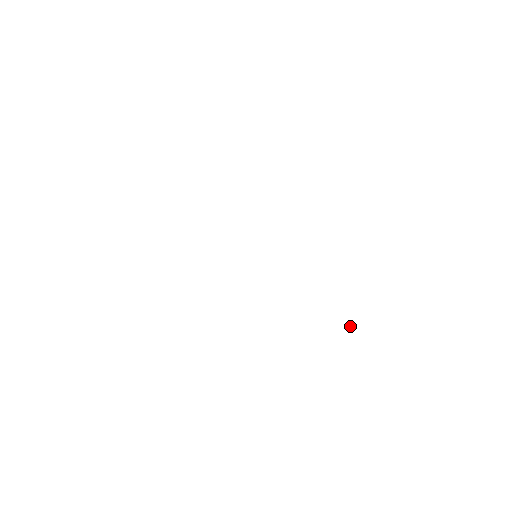
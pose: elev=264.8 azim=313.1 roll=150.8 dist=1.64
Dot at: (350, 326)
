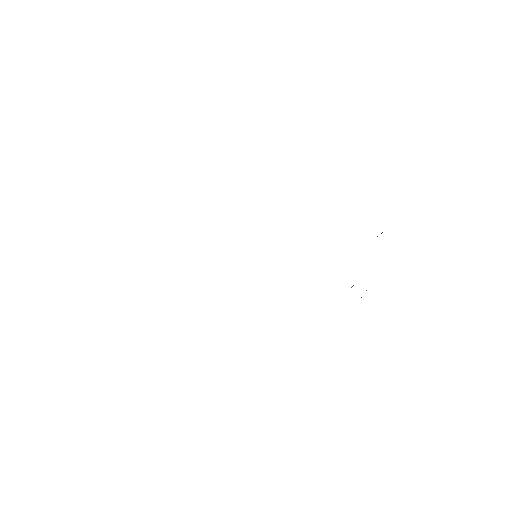
Dot at: occluded
